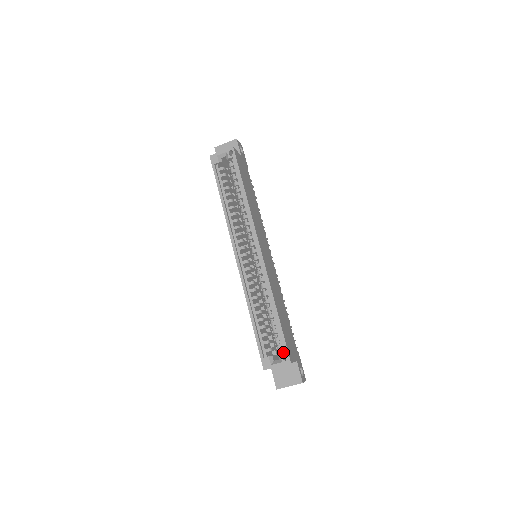
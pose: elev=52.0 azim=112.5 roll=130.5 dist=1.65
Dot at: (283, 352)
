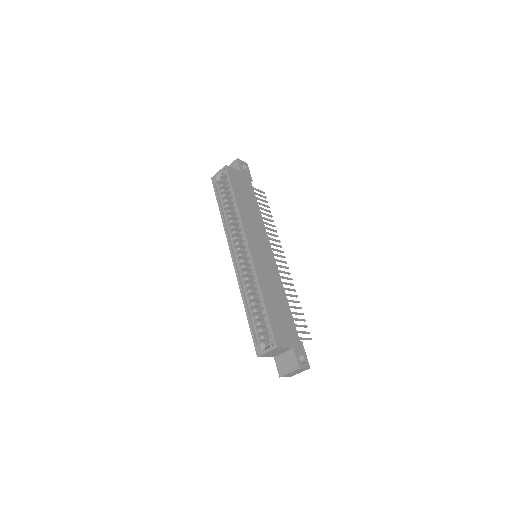
Dot at: (270, 338)
